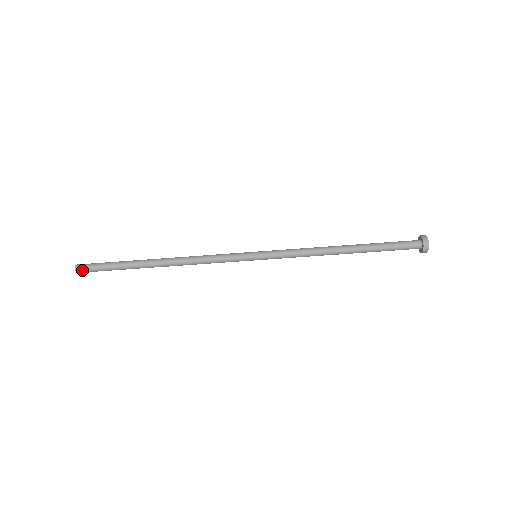
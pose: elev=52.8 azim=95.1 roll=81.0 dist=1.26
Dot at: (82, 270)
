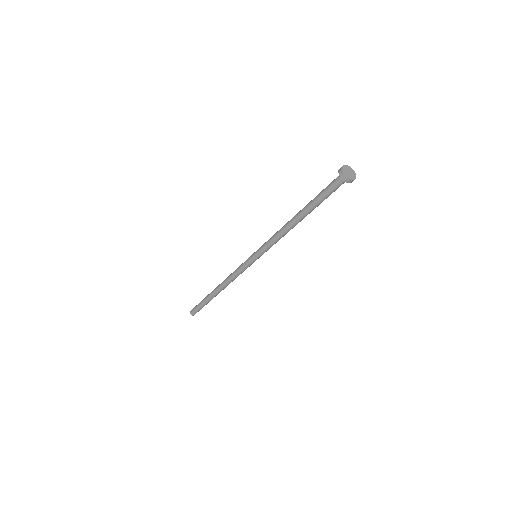
Dot at: occluded
